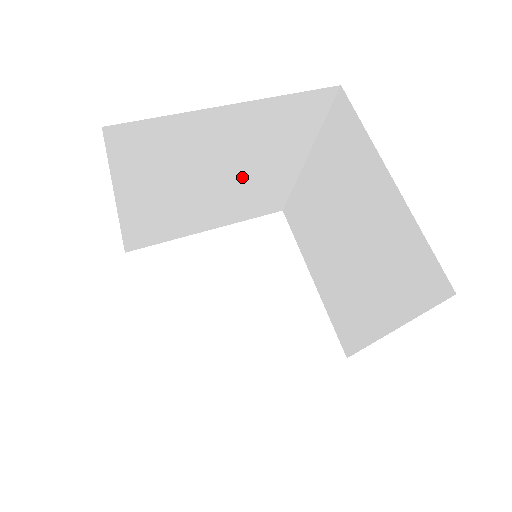
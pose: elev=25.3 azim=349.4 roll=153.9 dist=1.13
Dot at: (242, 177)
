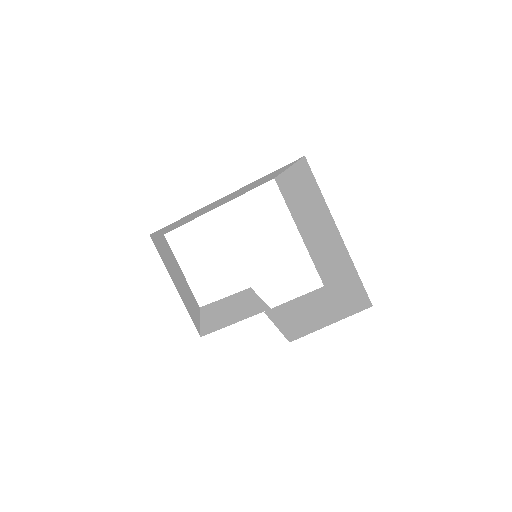
Dot at: occluded
